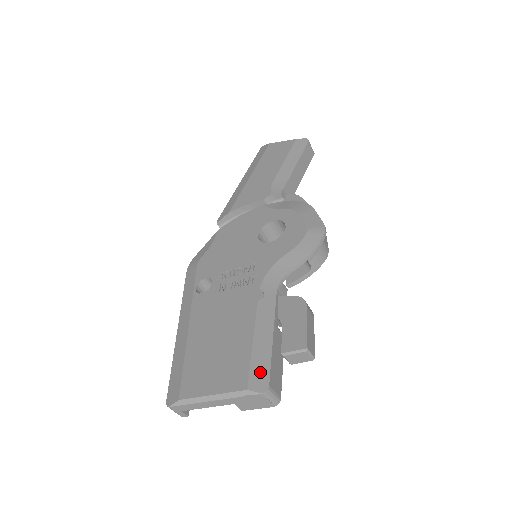
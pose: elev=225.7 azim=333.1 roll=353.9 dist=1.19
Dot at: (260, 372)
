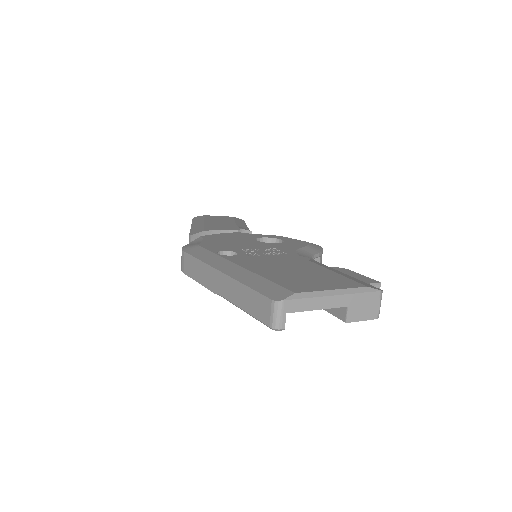
Dot at: (364, 283)
